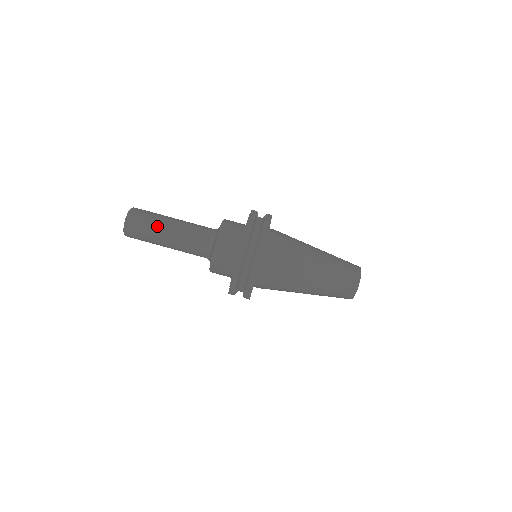
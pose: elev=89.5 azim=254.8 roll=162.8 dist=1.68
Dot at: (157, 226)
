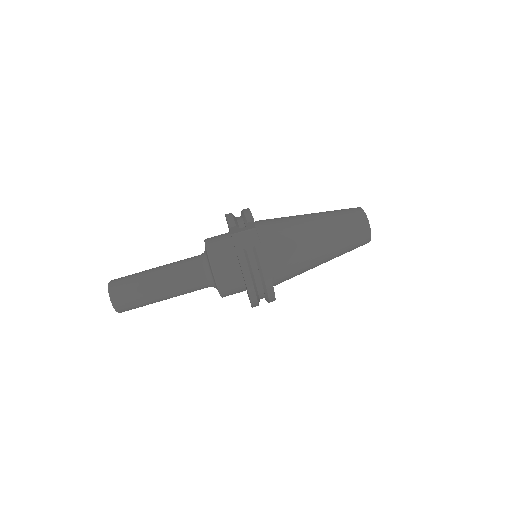
Dot at: (149, 298)
